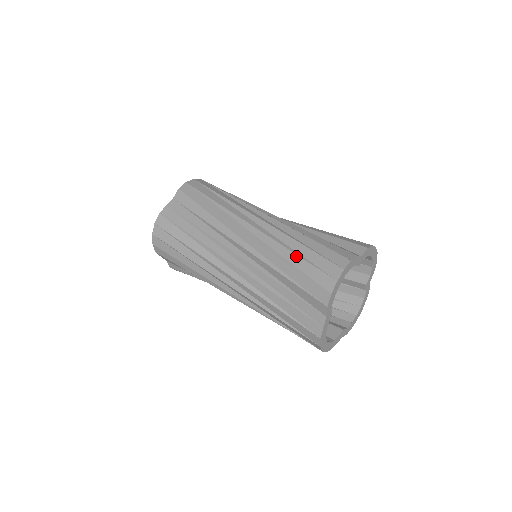
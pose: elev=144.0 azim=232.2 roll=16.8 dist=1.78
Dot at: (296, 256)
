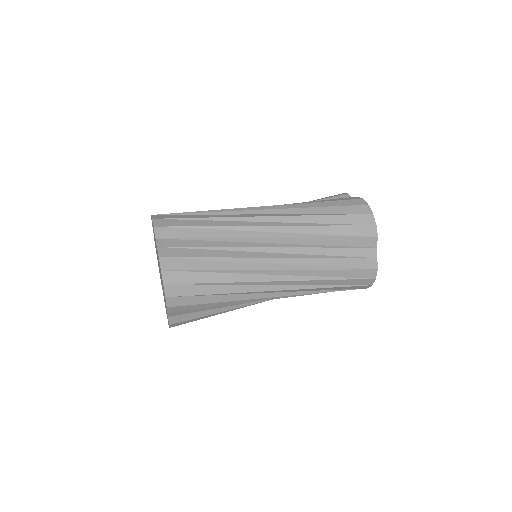
Dot at: (328, 216)
